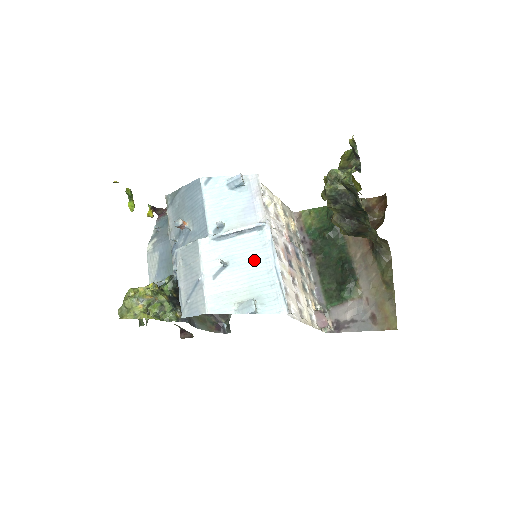
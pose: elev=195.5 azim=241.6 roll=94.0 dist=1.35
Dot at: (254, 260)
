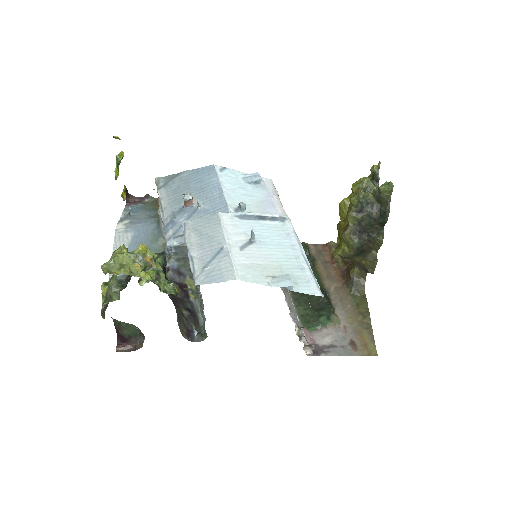
Dot at: (280, 244)
